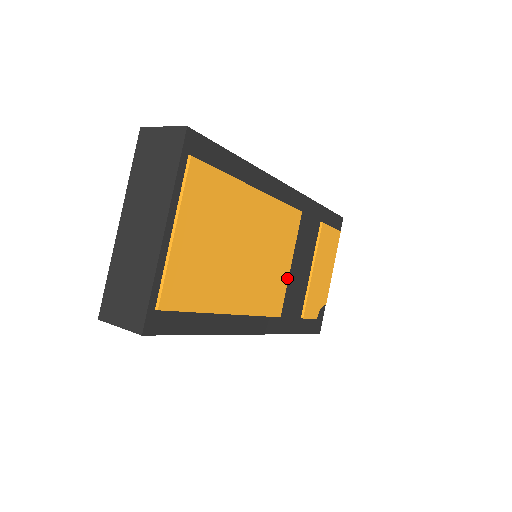
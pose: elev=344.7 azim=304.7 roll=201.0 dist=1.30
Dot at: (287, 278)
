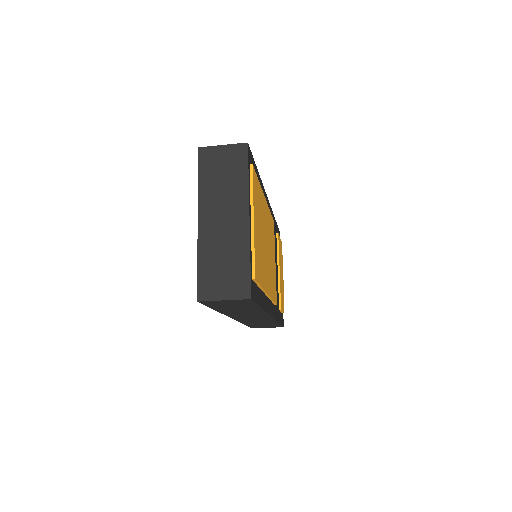
Dot at: (275, 273)
